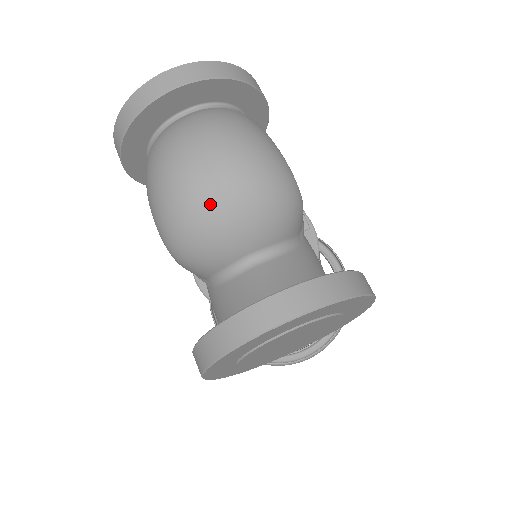
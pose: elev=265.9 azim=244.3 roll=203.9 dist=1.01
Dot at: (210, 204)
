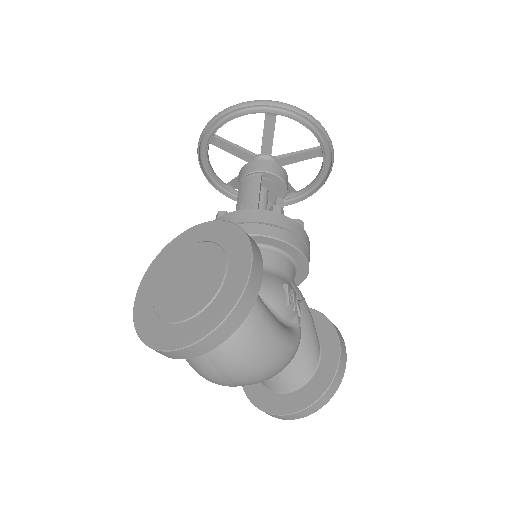
Dot at: occluded
